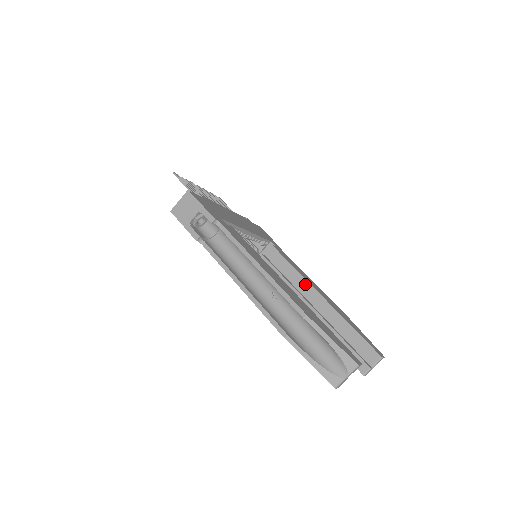
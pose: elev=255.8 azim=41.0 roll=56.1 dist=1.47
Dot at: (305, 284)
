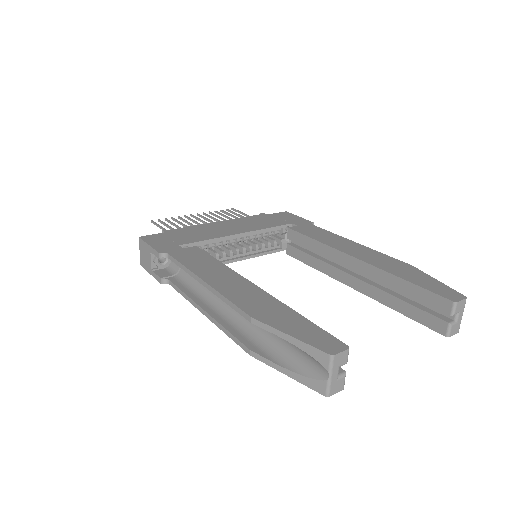
Dot at: (334, 253)
